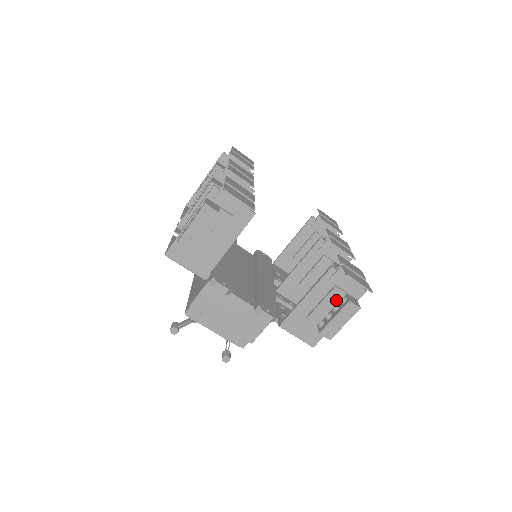
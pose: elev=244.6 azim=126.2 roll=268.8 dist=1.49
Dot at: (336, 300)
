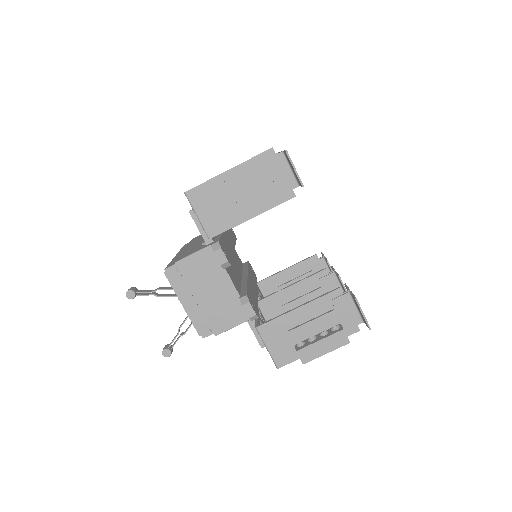
Dot at: (327, 325)
